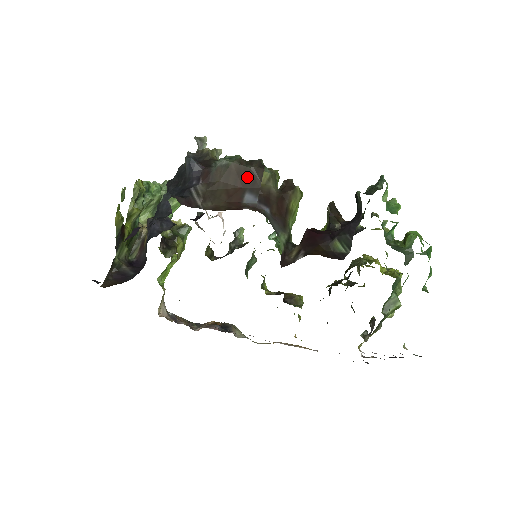
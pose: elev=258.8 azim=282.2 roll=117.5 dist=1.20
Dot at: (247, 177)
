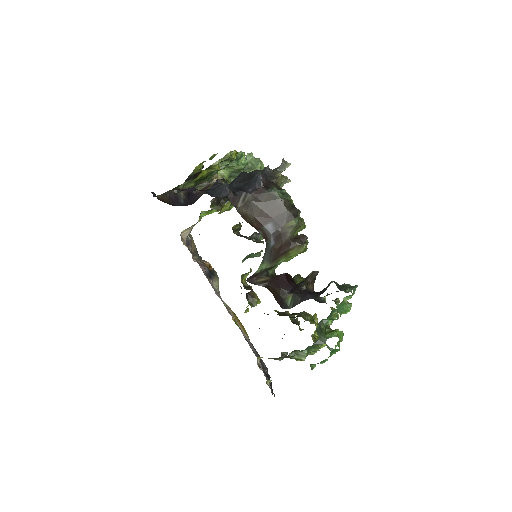
Dot at: (280, 214)
